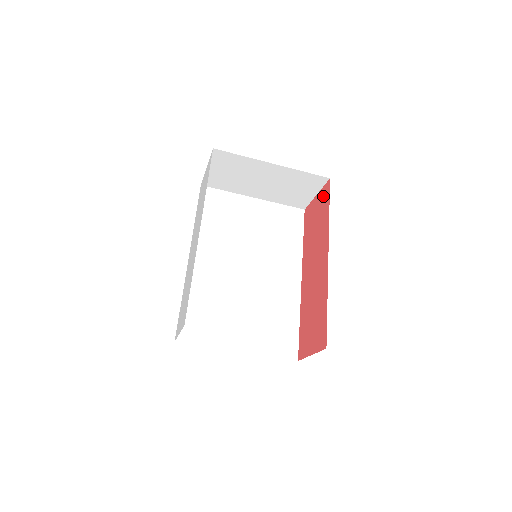
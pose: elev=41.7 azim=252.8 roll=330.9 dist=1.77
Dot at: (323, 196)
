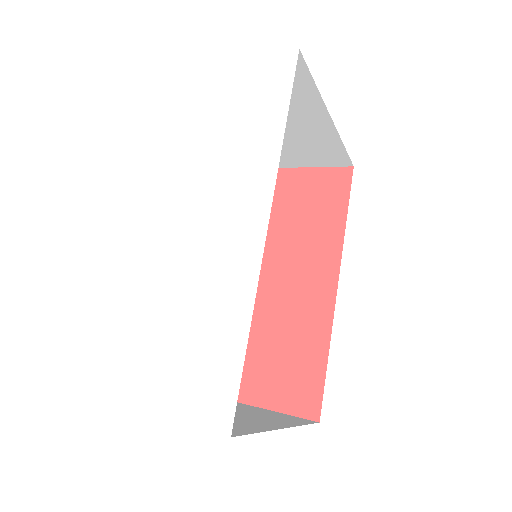
Dot at: (330, 182)
